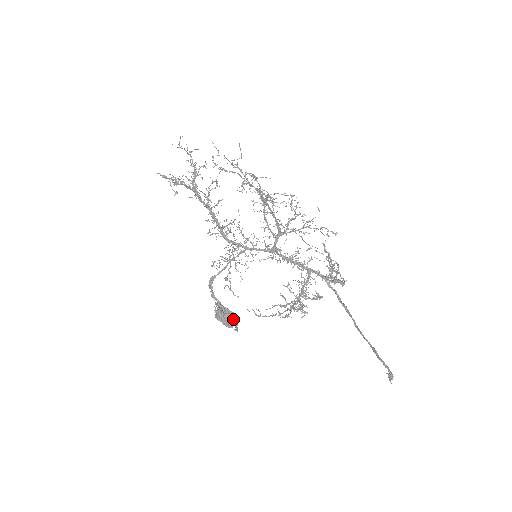
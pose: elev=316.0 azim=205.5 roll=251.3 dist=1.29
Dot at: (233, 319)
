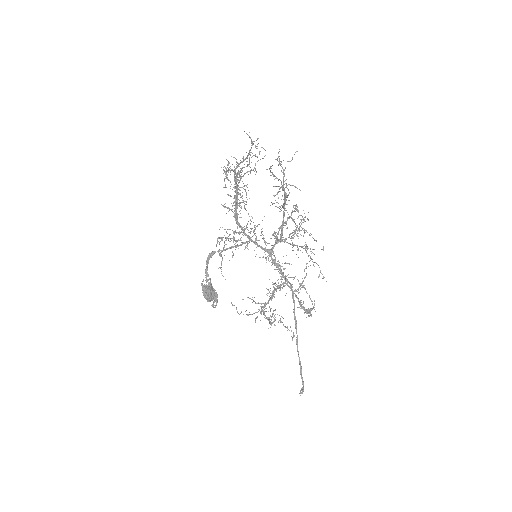
Dot at: (215, 299)
